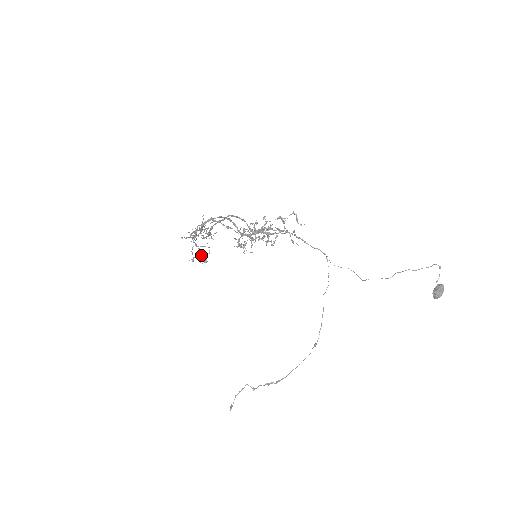
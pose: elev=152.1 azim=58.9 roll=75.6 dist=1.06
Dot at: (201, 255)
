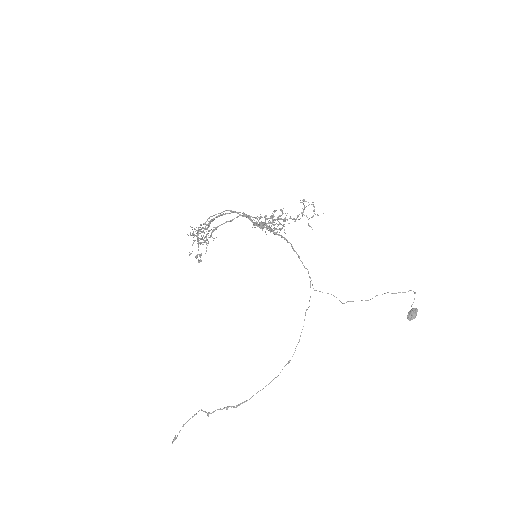
Dot at: occluded
